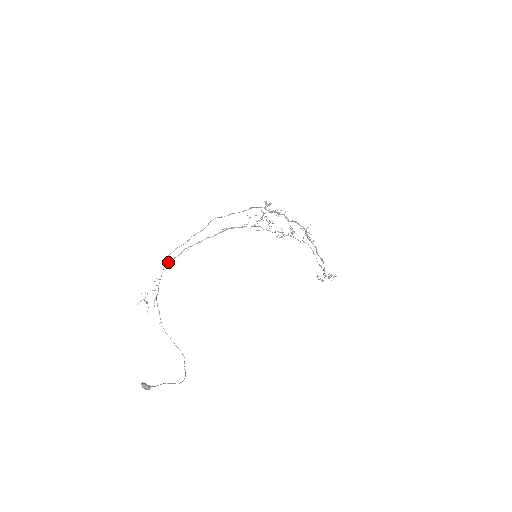
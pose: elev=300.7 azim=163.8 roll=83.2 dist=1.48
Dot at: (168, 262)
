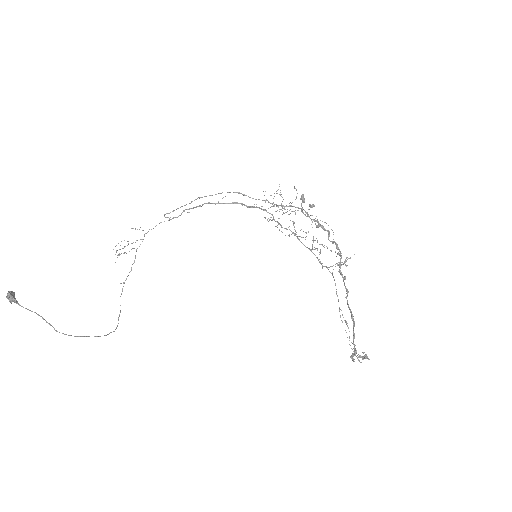
Dot at: occluded
